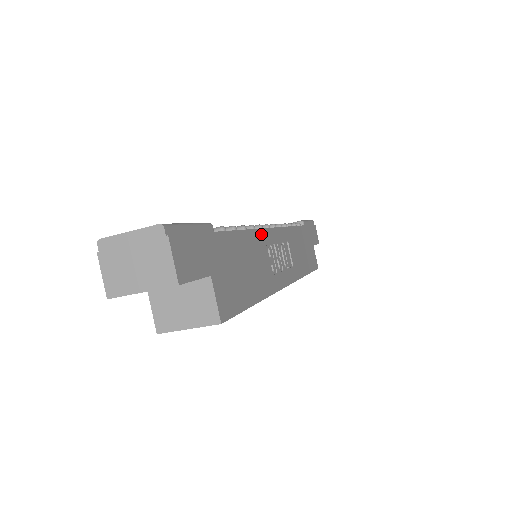
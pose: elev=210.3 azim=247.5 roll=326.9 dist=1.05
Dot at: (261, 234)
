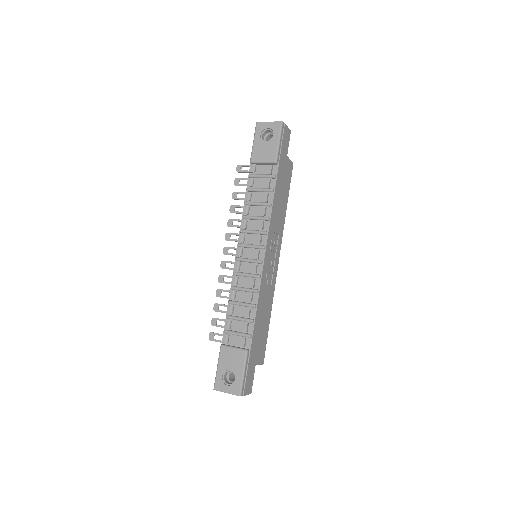
Dot at: (261, 285)
